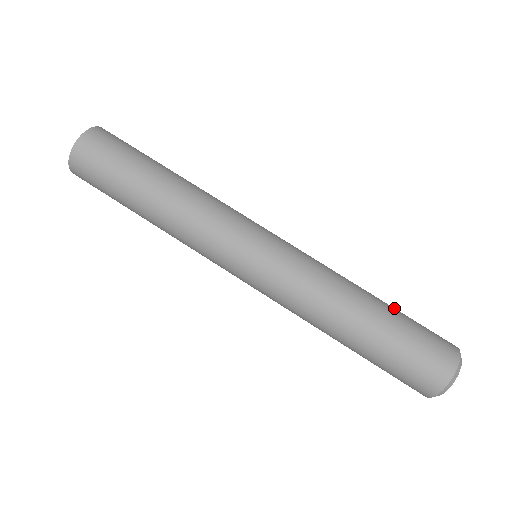
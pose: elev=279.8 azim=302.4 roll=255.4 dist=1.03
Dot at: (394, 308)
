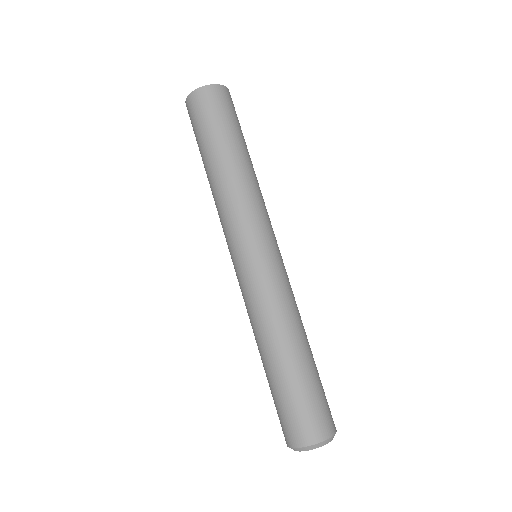
Dot at: occluded
